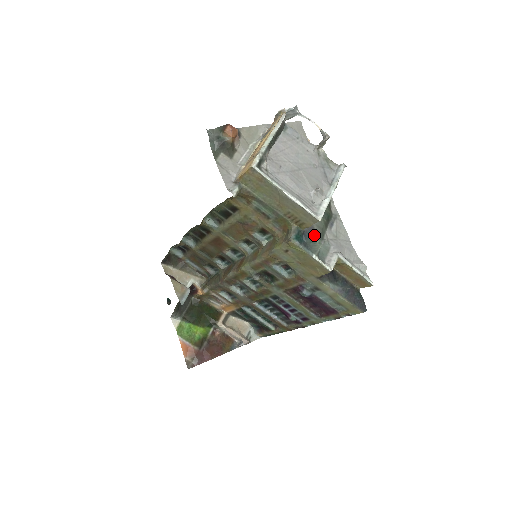
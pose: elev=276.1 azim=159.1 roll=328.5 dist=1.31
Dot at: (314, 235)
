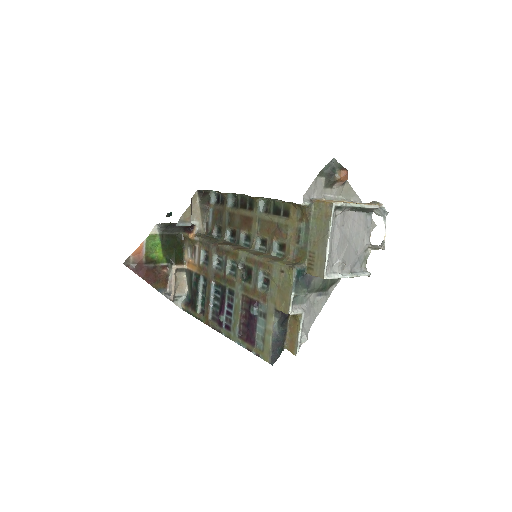
Dot at: (307, 284)
